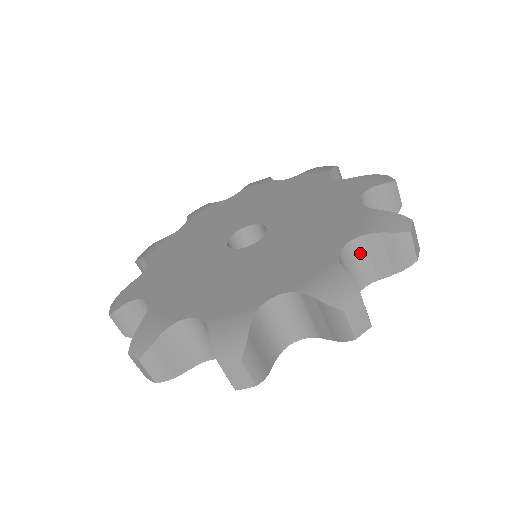
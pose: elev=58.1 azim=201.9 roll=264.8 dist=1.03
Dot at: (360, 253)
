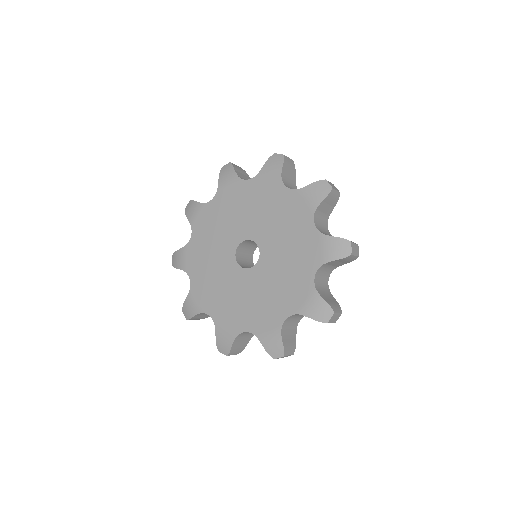
Dot at: (319, 216)
